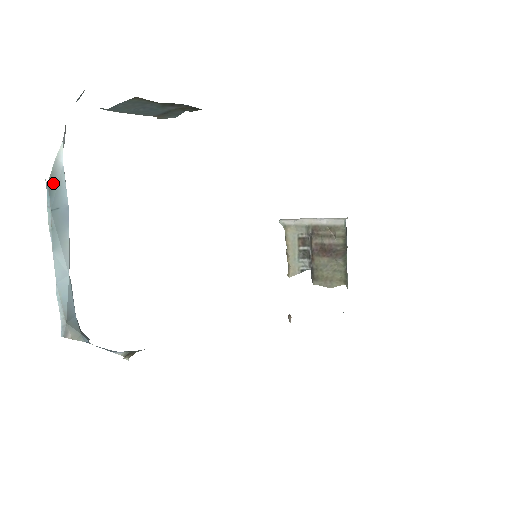
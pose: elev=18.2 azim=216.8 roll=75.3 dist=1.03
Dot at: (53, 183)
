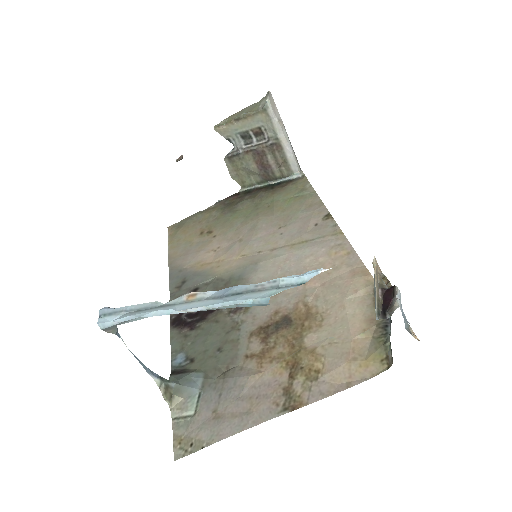
Dot at: occluded
